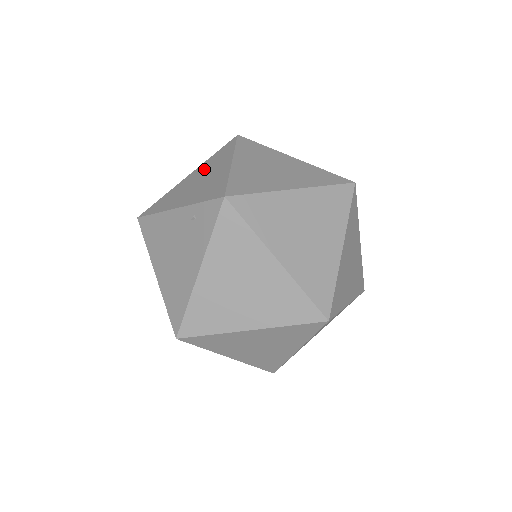
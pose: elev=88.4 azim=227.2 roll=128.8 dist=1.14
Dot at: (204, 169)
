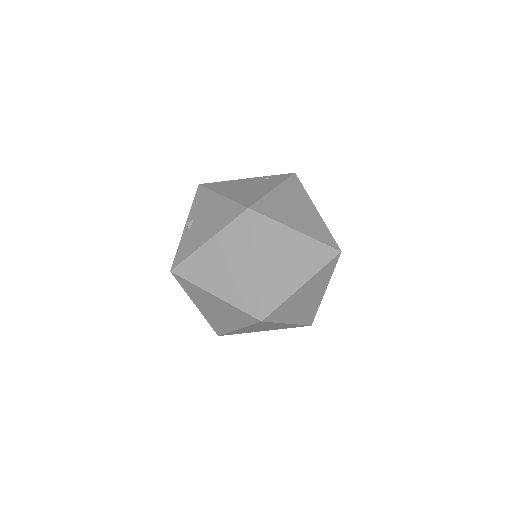
Dot at: occluded
